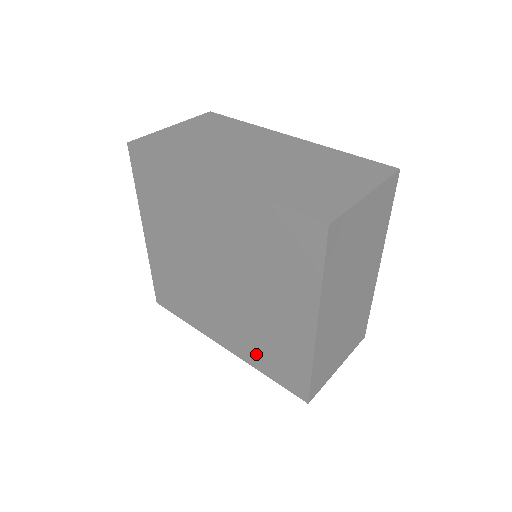
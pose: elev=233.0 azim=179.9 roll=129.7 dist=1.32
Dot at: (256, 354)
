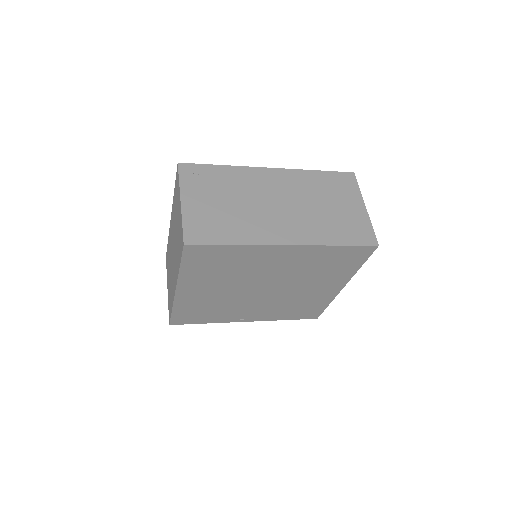
Dot at: (281, 314)
